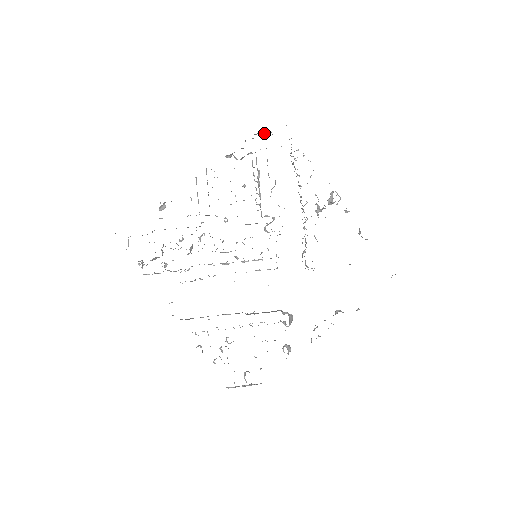
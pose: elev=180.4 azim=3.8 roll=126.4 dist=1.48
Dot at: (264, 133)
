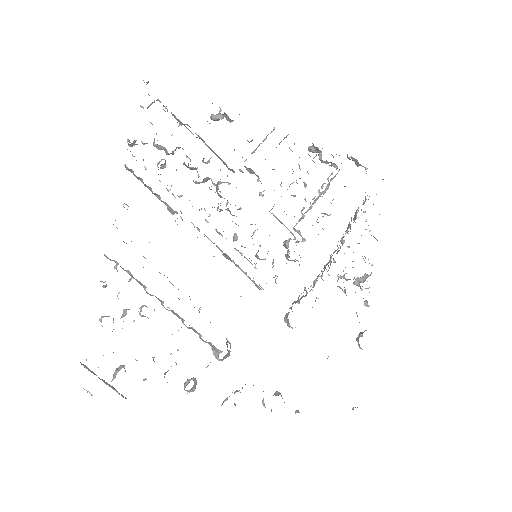
Dot at: (360, 165)
